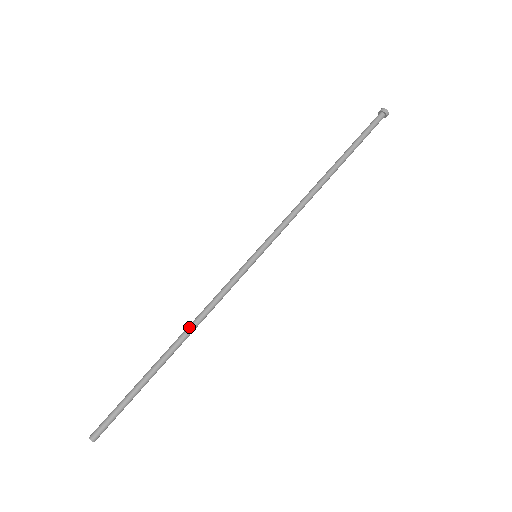
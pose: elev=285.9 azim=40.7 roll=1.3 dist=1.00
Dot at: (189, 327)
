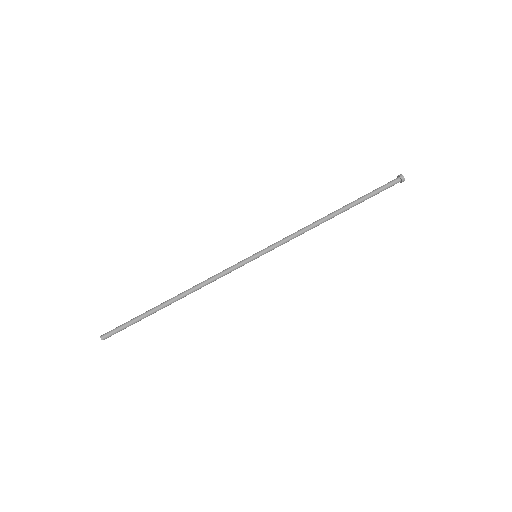
Dot at: (190, 289)
